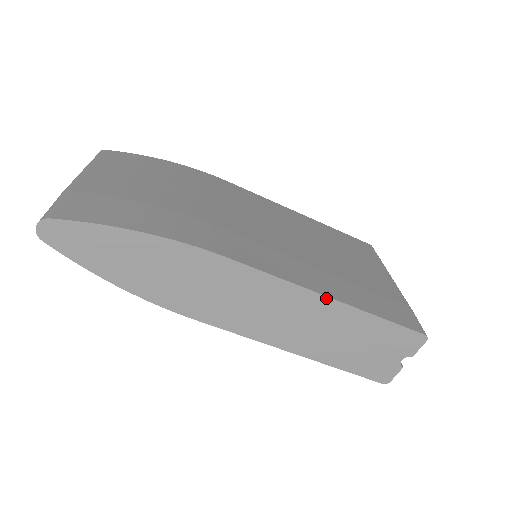
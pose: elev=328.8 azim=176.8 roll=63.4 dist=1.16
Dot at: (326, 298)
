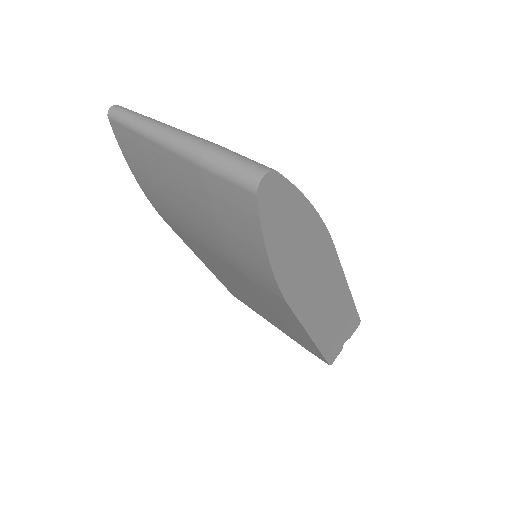
Dot at: (348, 288)
